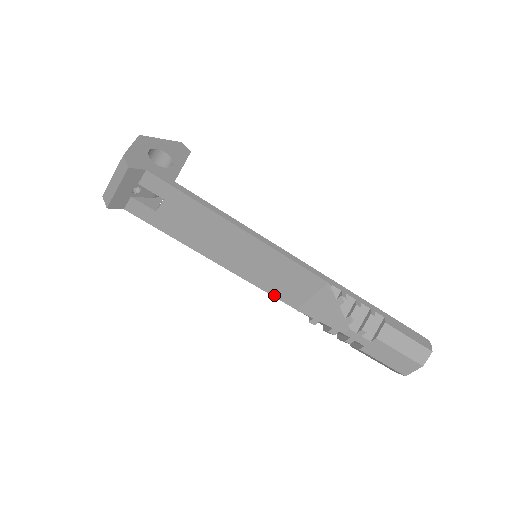
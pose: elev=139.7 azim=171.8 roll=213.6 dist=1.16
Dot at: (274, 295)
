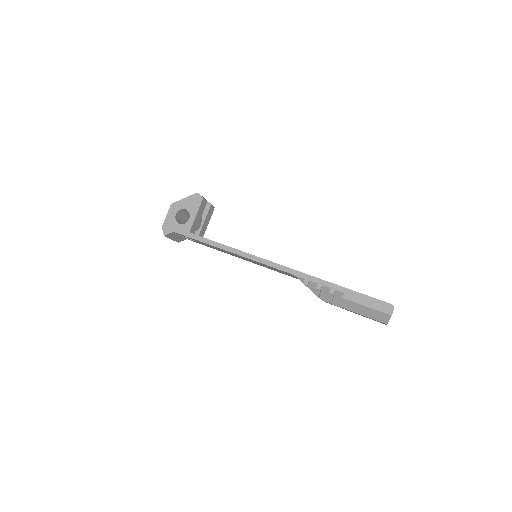
Dot at: occluded
